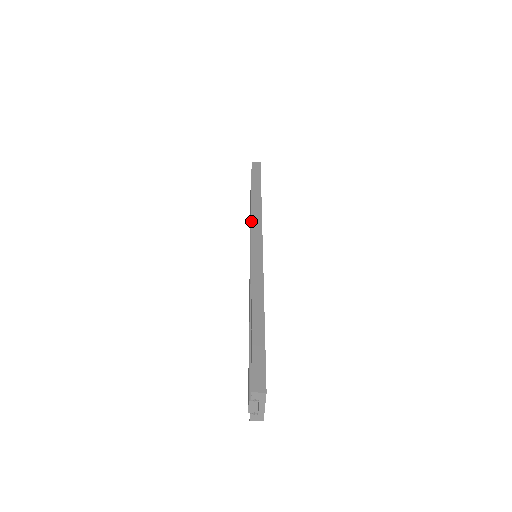
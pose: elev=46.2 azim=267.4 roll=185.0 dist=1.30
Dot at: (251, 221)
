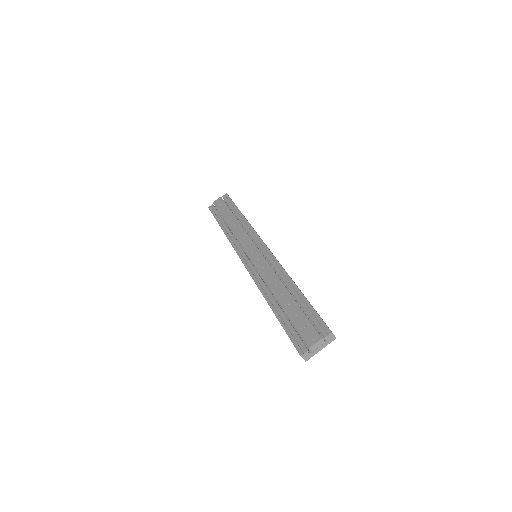
Dot at: occluded
